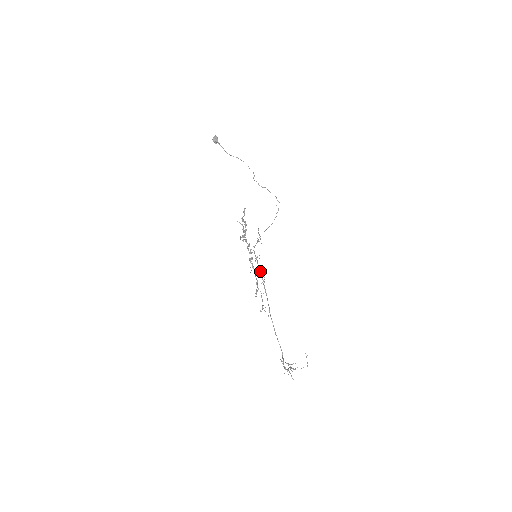
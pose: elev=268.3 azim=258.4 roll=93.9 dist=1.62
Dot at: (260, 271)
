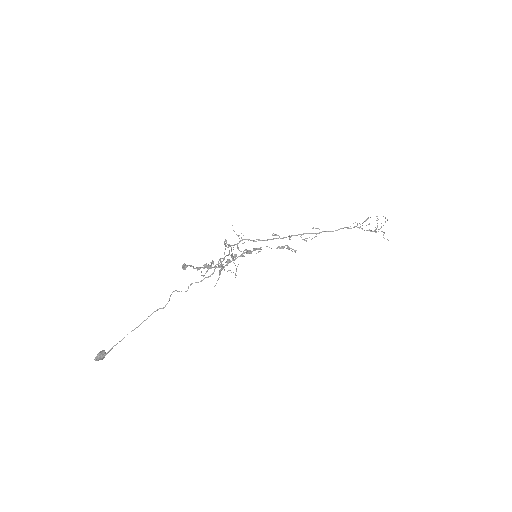
Dot at: occluded
